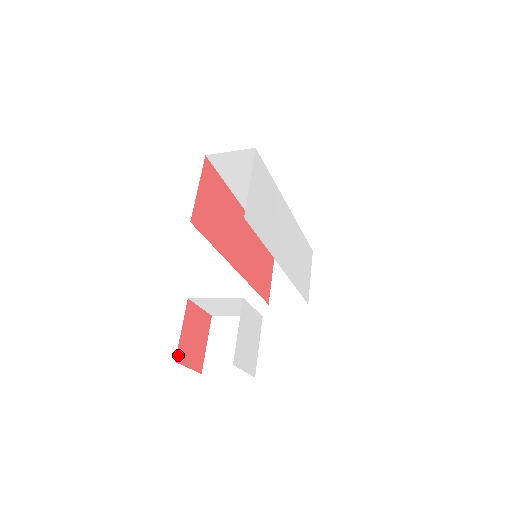
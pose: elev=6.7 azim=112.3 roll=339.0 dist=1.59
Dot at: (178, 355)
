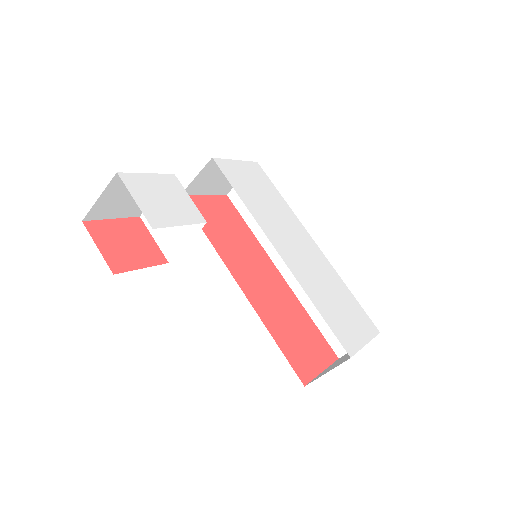
Dot at: (91, 224)
